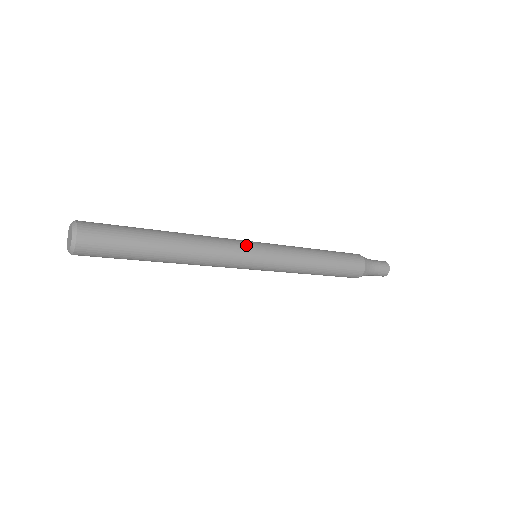
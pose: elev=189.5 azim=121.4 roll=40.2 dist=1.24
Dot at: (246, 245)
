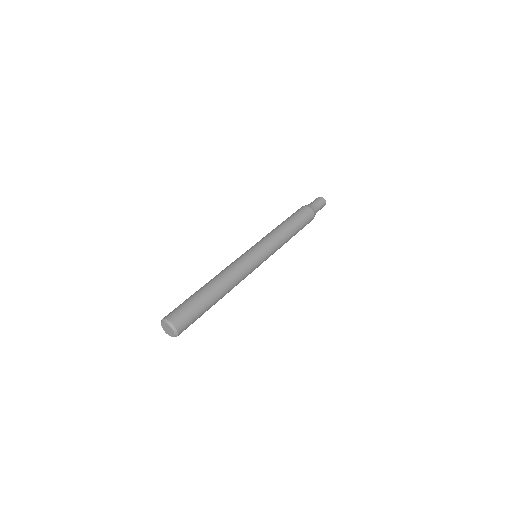
Dot at: (256, 266)
